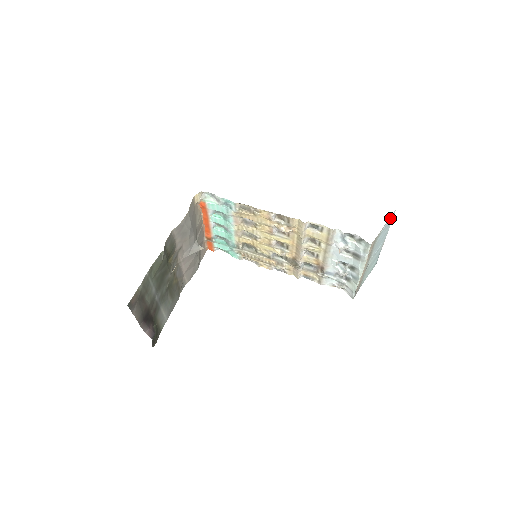
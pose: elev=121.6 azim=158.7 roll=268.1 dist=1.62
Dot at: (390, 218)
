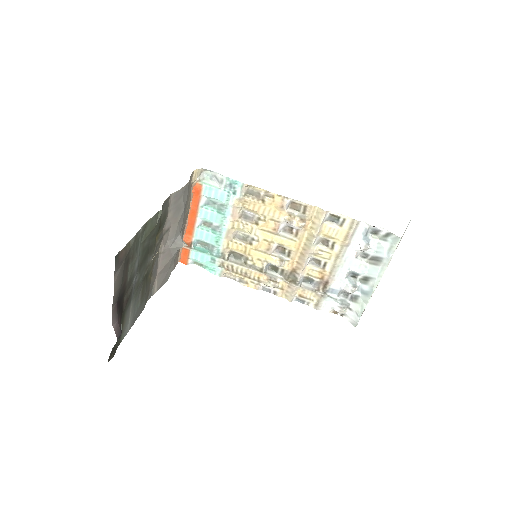
Dot at: (409, 222)
